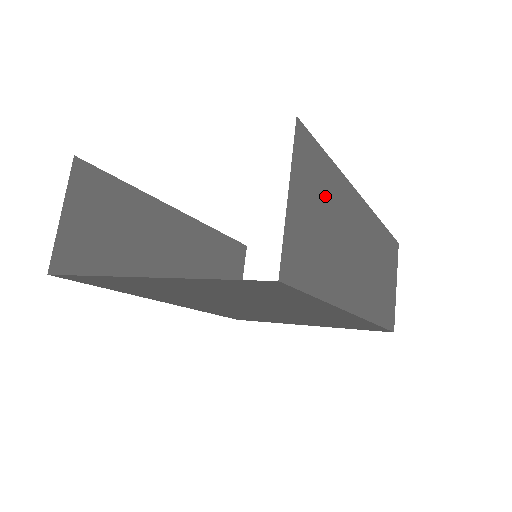
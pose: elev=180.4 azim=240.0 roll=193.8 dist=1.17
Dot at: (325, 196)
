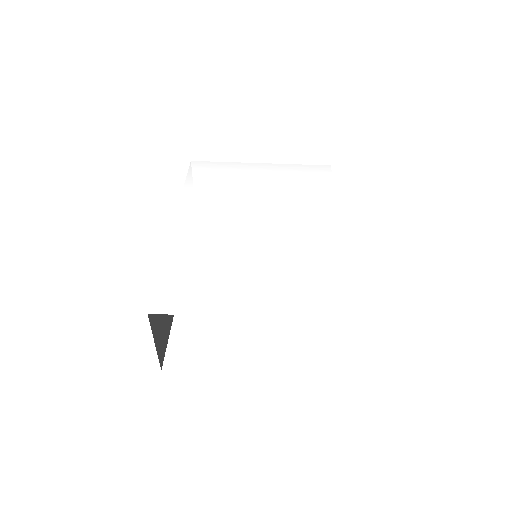
Dot at: occluded
